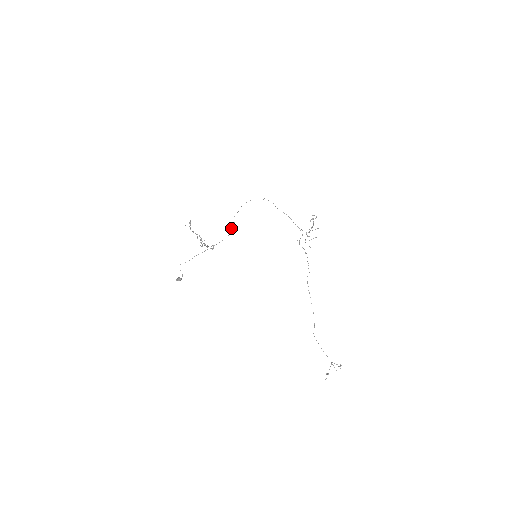
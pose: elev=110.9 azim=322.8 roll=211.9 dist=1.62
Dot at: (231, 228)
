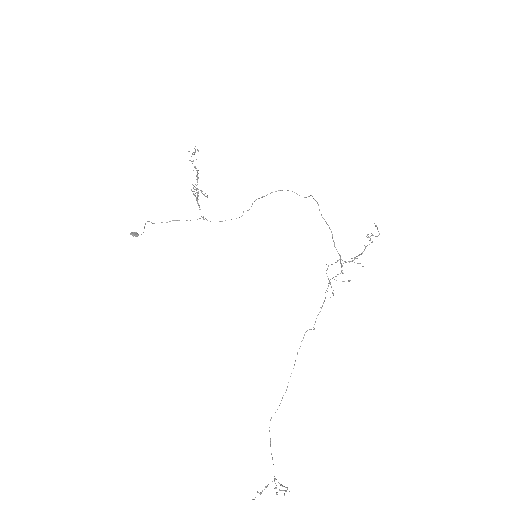
Dot at: (243, 211)
